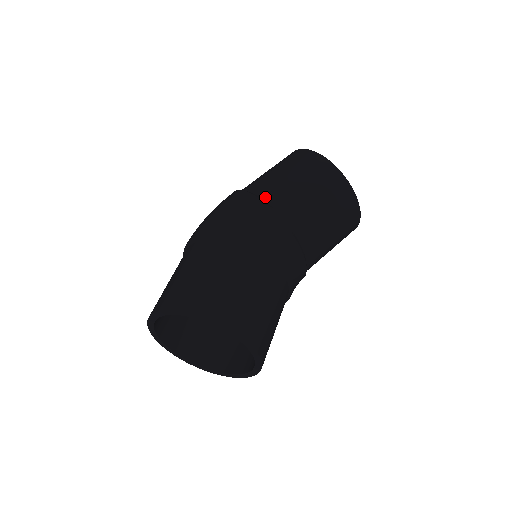
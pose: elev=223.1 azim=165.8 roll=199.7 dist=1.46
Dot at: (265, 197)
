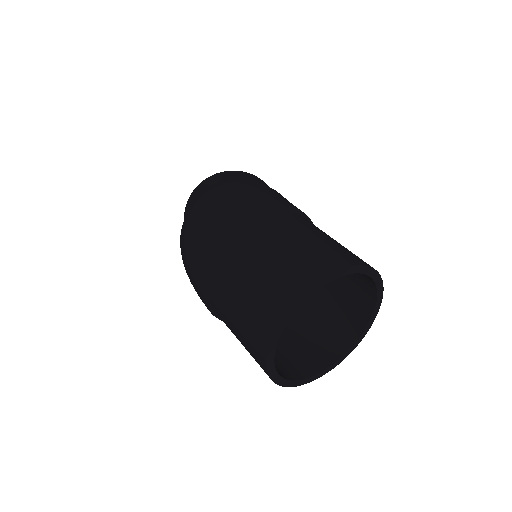
Dot at: occluded
